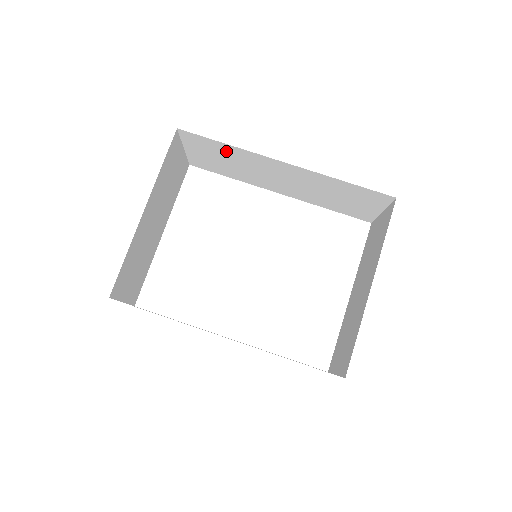
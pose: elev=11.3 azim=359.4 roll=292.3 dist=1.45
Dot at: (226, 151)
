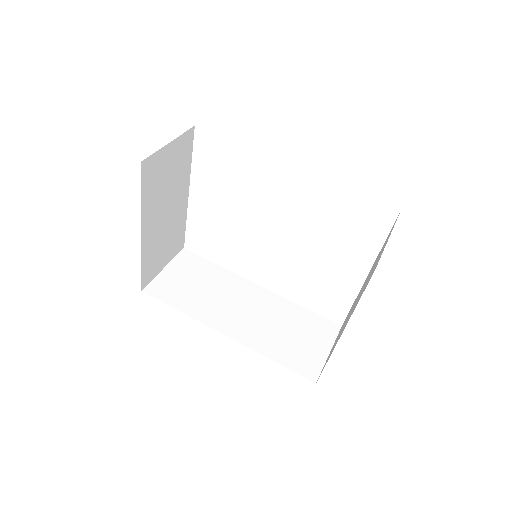
Dot at: occluded
